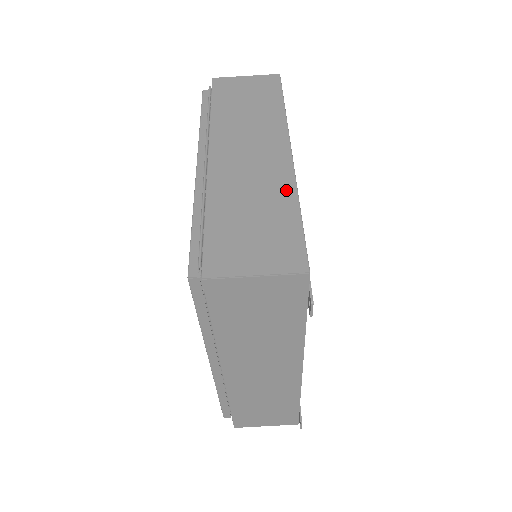
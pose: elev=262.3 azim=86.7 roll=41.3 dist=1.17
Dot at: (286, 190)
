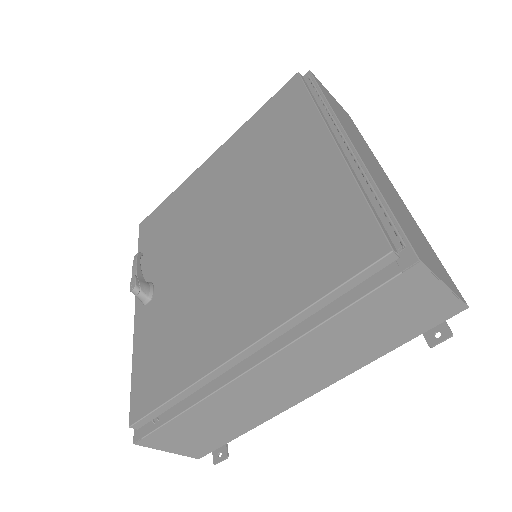
Dot at: (414, 221)
